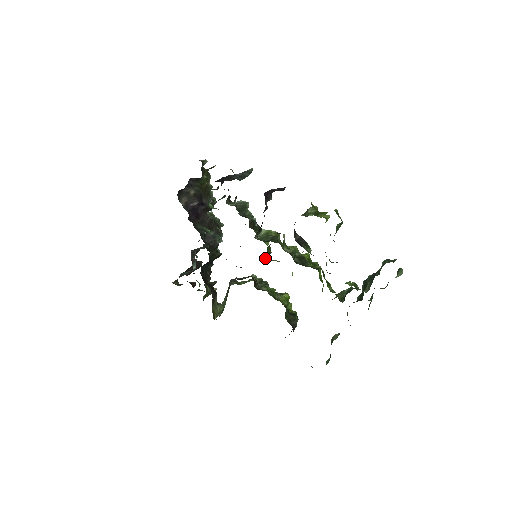
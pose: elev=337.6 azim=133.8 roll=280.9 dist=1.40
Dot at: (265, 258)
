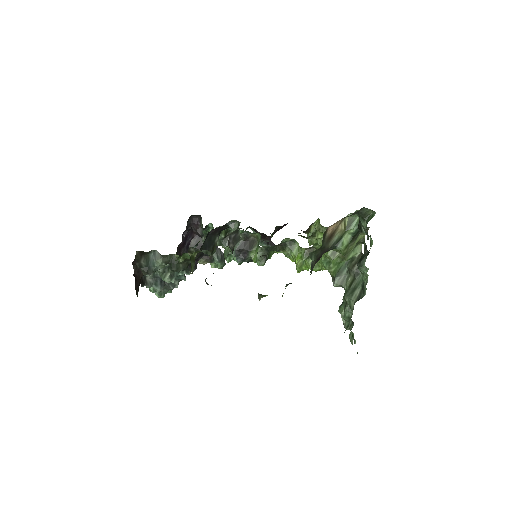
Dot at: occluded
